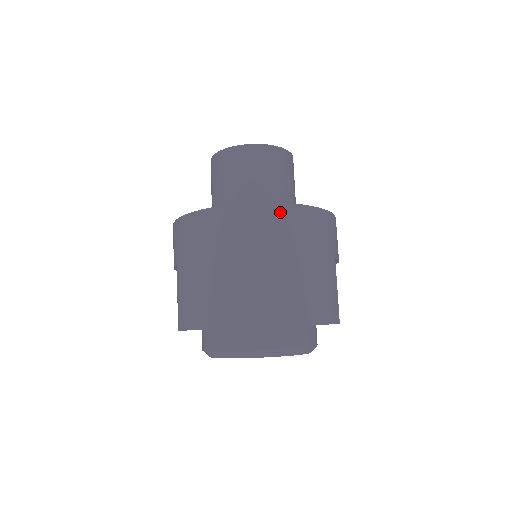
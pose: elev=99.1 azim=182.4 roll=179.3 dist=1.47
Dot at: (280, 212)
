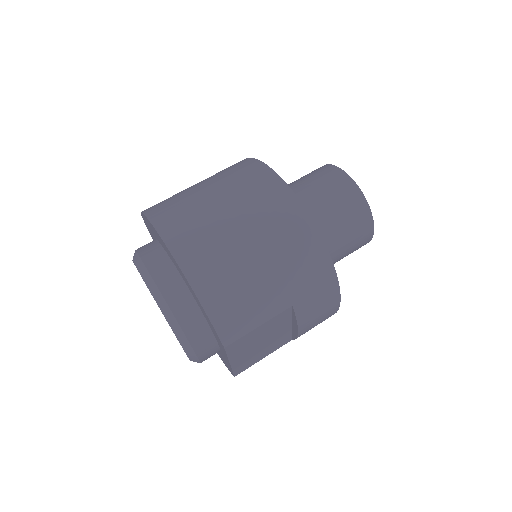
Dot at: (292, 207)
